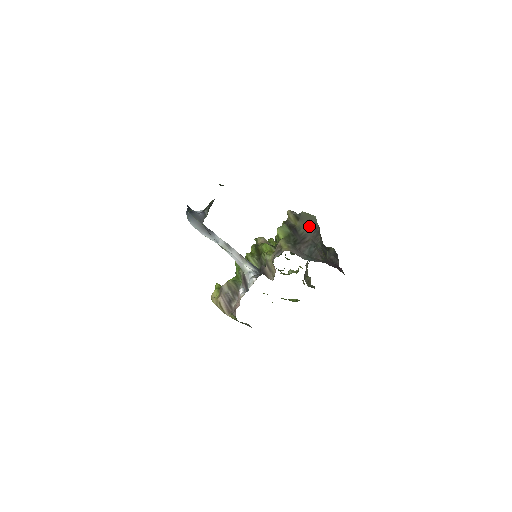
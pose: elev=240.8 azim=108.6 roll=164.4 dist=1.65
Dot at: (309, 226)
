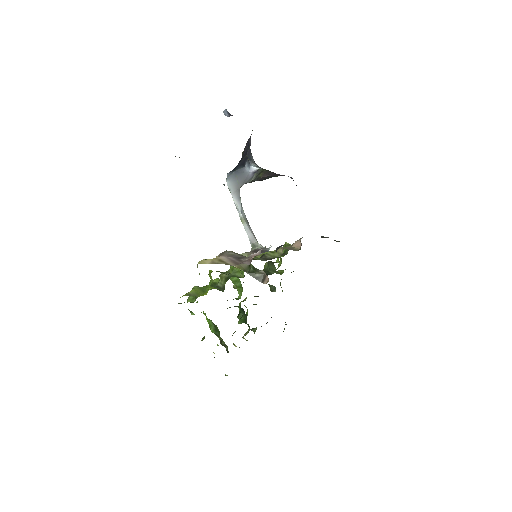
Dot at: occluded
